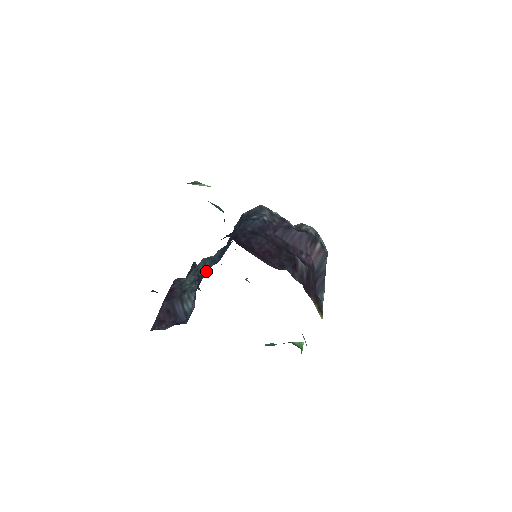
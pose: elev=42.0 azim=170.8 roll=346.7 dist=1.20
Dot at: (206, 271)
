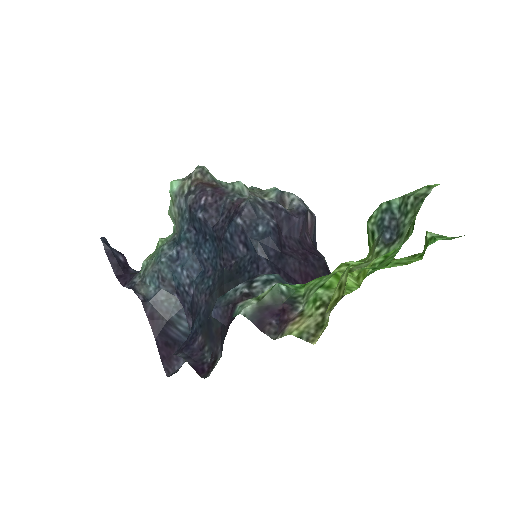
Dot at: (190, 285)
